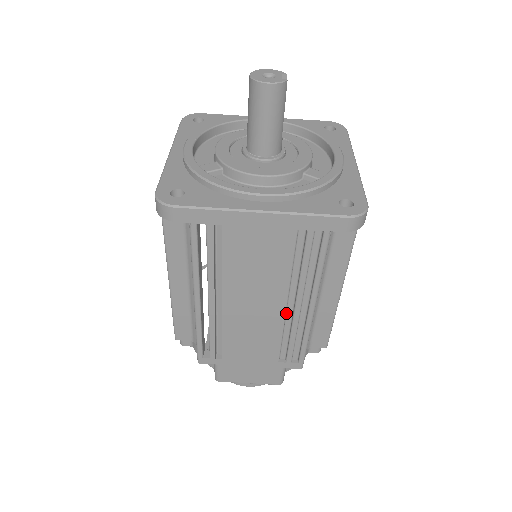
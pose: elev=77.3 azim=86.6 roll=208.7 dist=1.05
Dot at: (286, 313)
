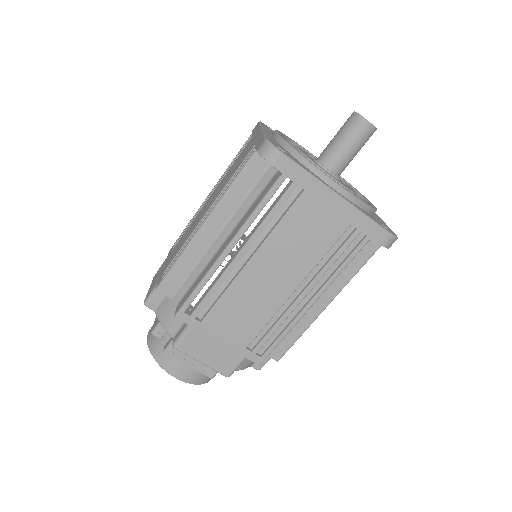
Dot at: (287, 299)
